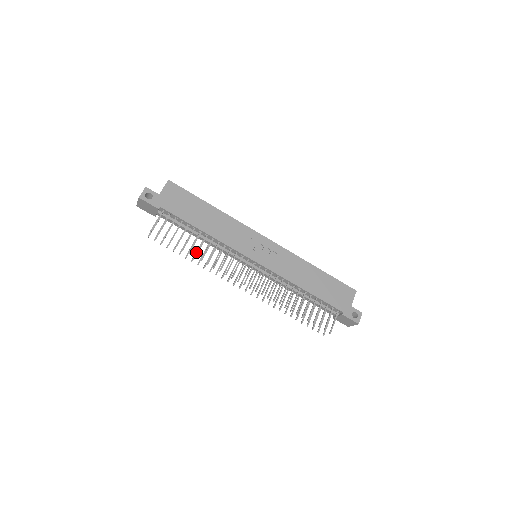
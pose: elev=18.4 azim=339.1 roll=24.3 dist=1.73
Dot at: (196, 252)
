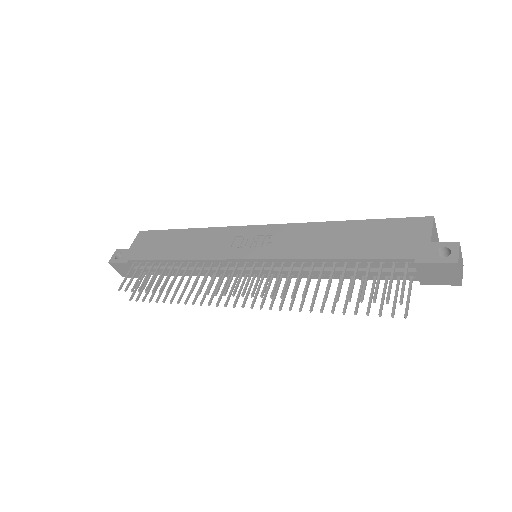
Dot at: occluded
